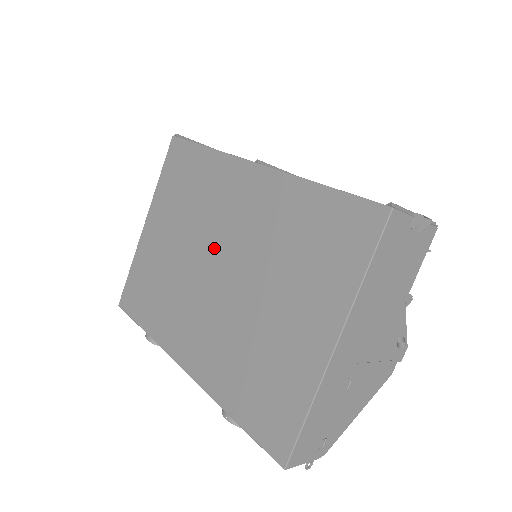
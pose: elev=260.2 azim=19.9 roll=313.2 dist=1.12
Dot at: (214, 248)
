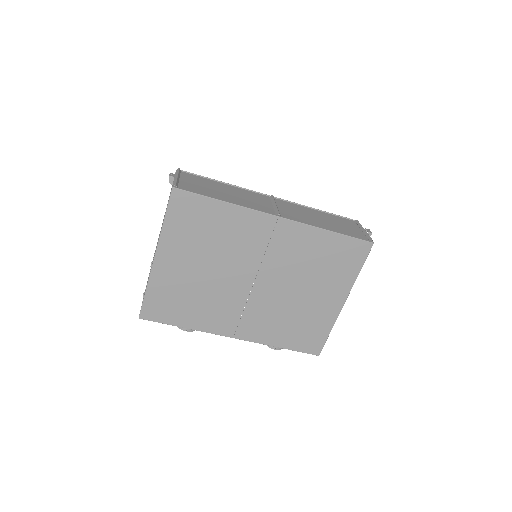
Dot at: (248, 269)
